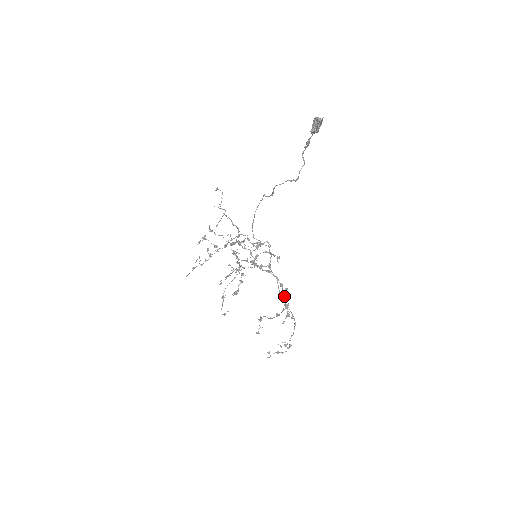
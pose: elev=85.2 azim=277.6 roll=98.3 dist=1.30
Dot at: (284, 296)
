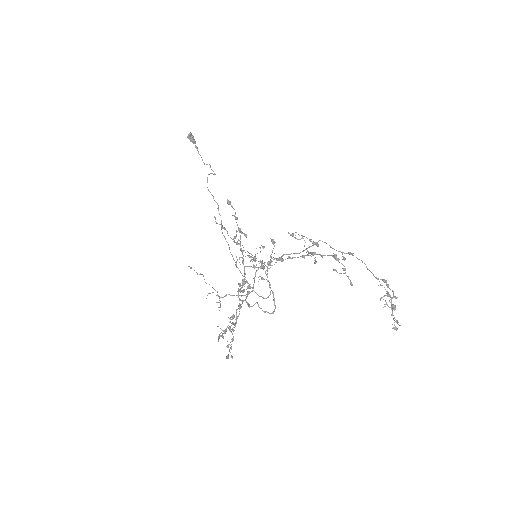
Dot at: occluded
